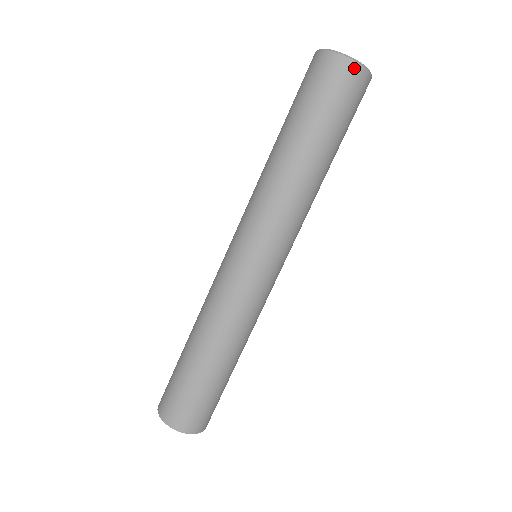
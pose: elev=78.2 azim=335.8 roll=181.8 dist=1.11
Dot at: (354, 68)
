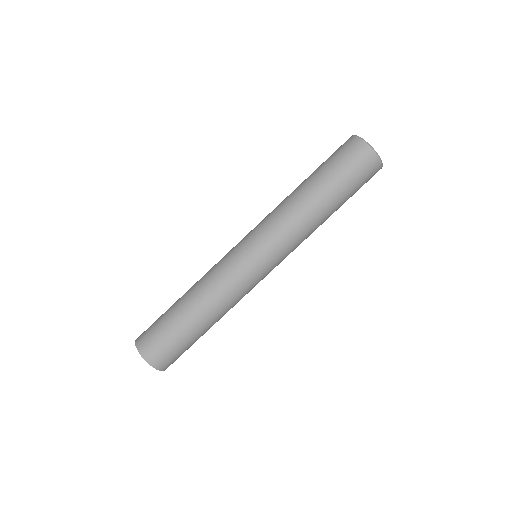
Dot at: (376, 161)
